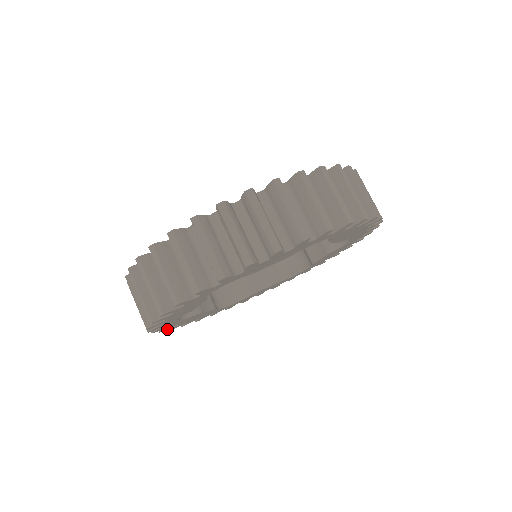
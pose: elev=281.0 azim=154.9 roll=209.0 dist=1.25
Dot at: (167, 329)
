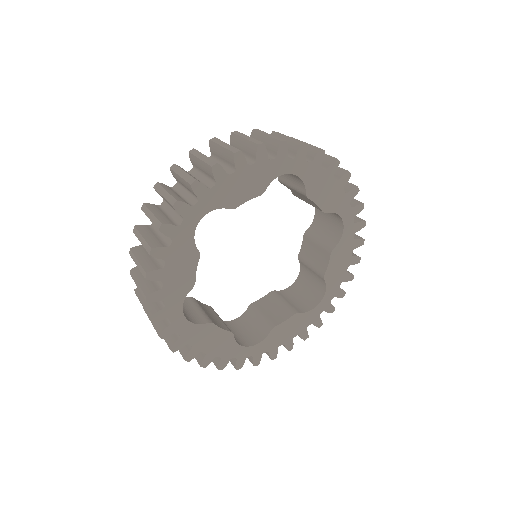
Dot at: (179, 349)
